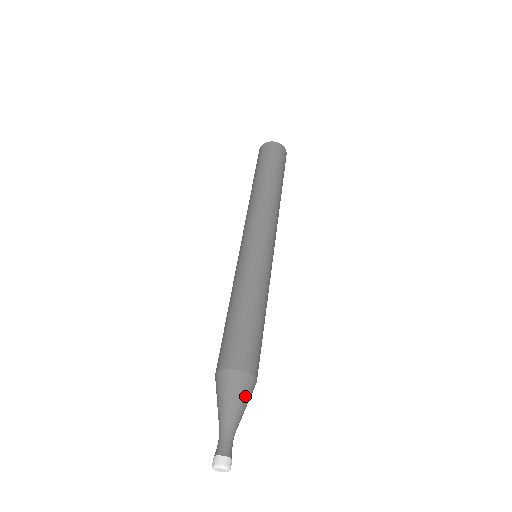
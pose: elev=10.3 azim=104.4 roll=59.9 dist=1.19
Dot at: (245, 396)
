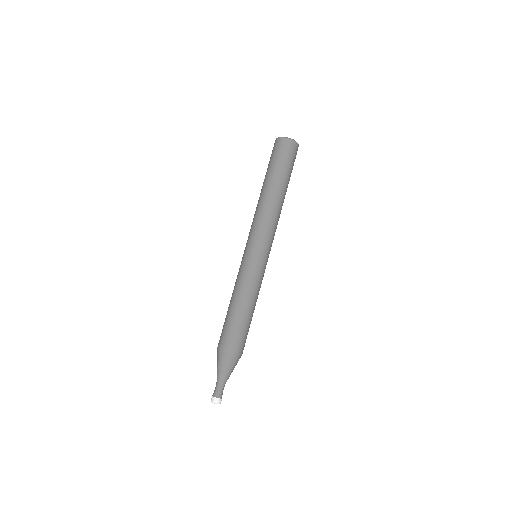
Dot at: (229, 365)
